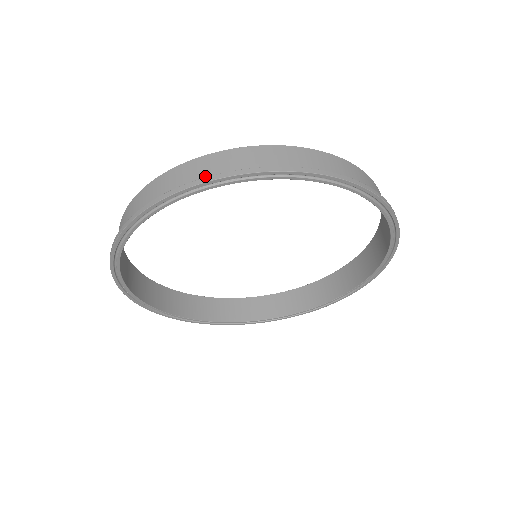
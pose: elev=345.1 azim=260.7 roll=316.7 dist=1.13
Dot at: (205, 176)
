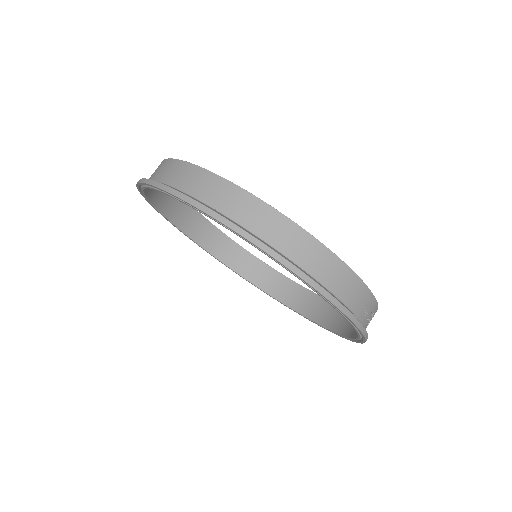
Dot at: (165, 179)
